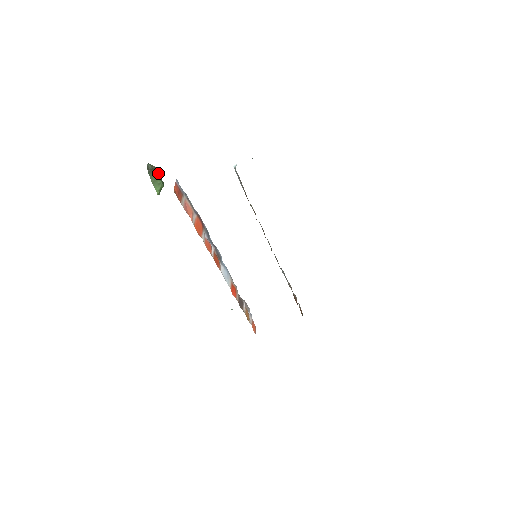
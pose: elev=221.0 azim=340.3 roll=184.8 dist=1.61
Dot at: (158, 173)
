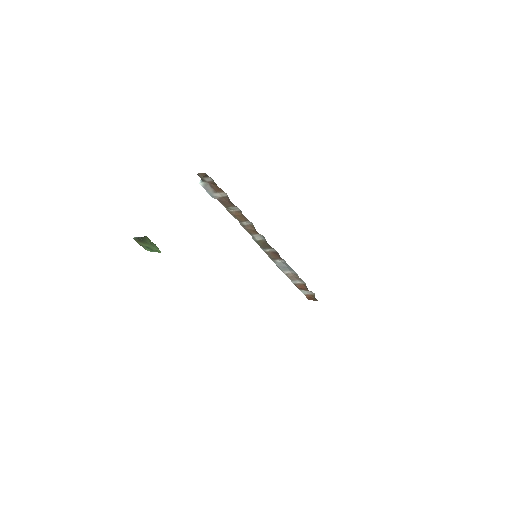
Dot at: (147, 238)
